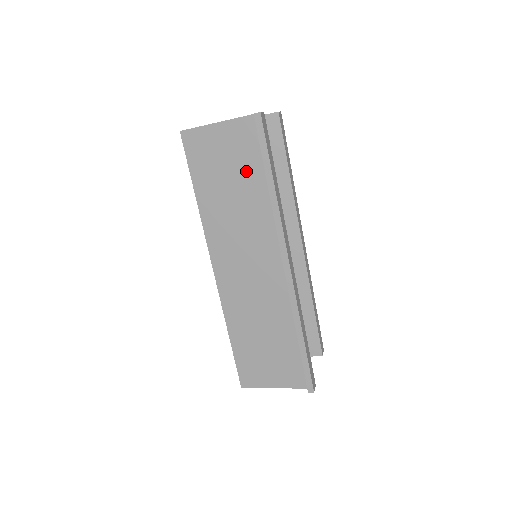
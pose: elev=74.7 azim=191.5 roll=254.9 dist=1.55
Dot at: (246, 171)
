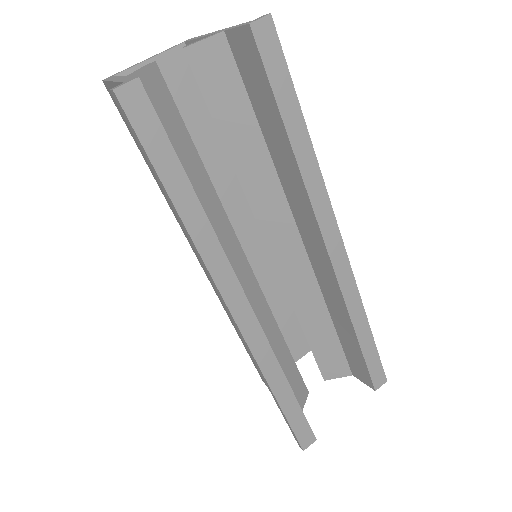
Dot at: occluded
